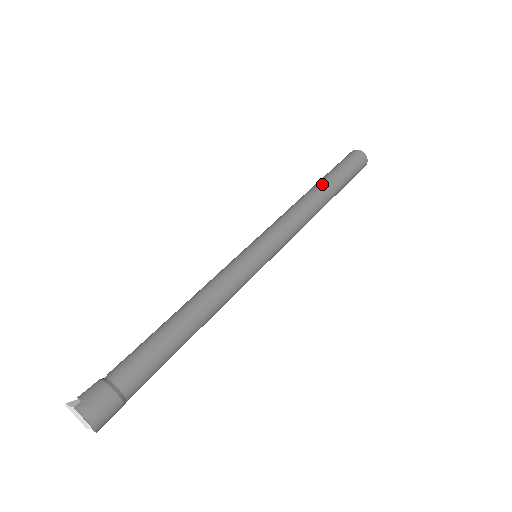
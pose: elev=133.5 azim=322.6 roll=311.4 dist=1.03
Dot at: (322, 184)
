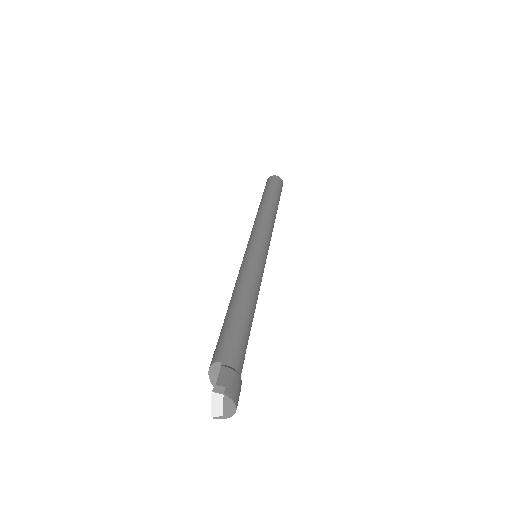
Dot at: (273, 201)
